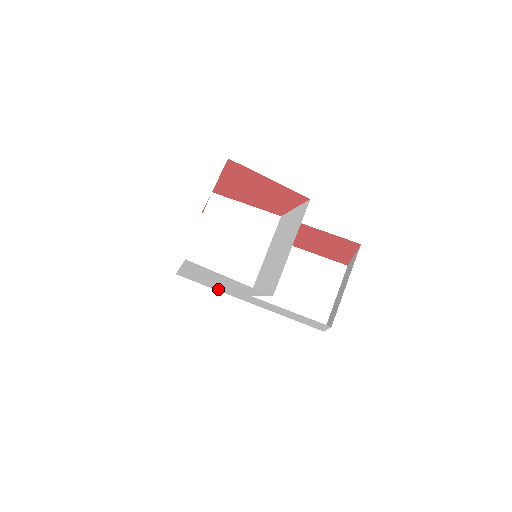
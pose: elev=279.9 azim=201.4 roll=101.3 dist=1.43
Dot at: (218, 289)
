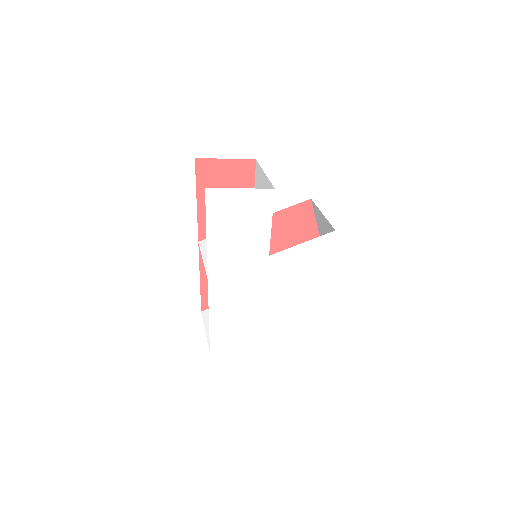
Dot at: (250, 323)
